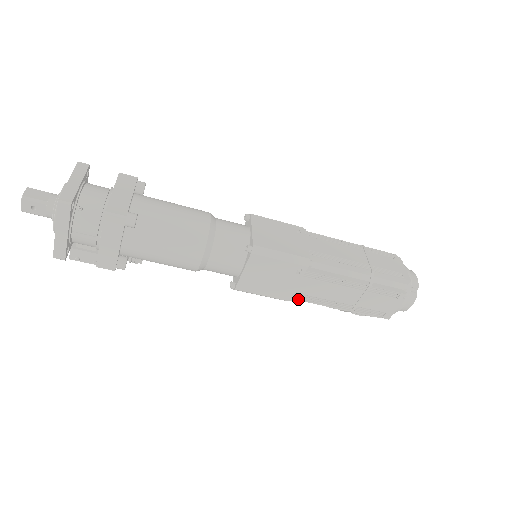
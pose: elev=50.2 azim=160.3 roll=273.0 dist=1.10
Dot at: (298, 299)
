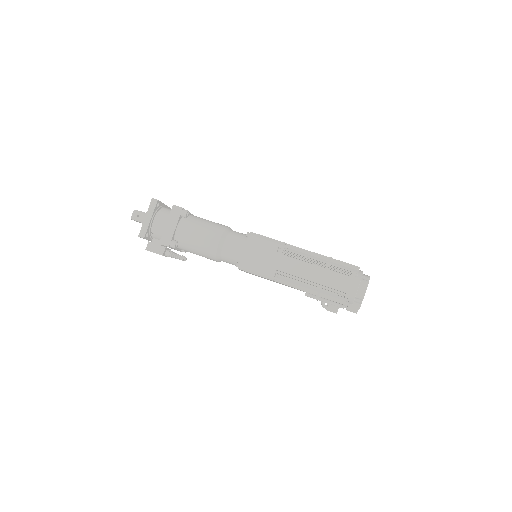
Dot at: (280, 275)
